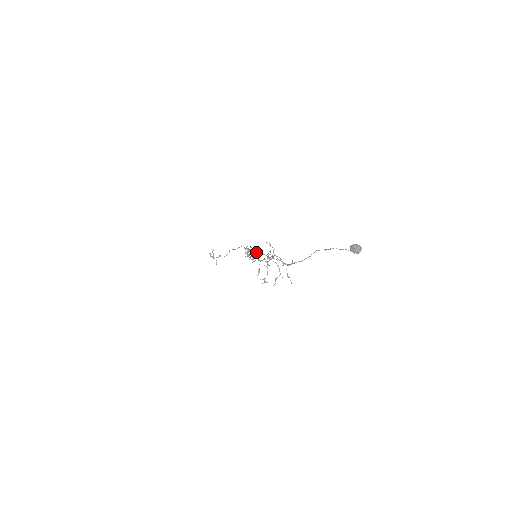
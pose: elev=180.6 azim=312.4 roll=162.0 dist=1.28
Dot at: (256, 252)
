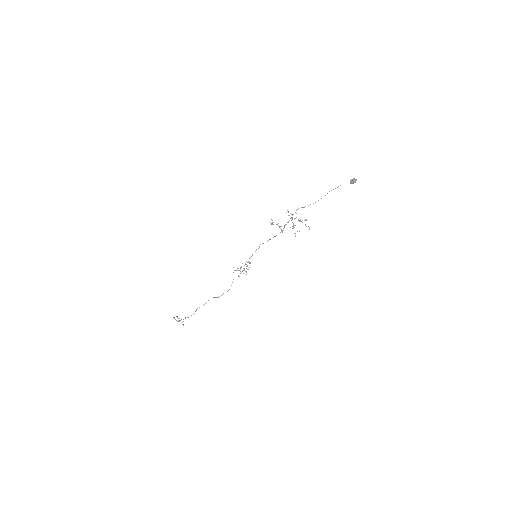
Dot at: occluded
